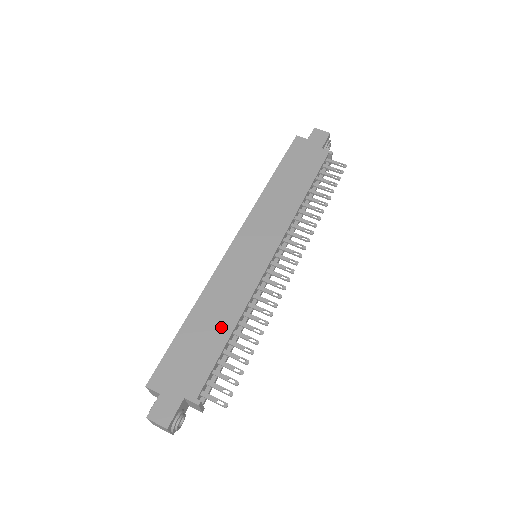
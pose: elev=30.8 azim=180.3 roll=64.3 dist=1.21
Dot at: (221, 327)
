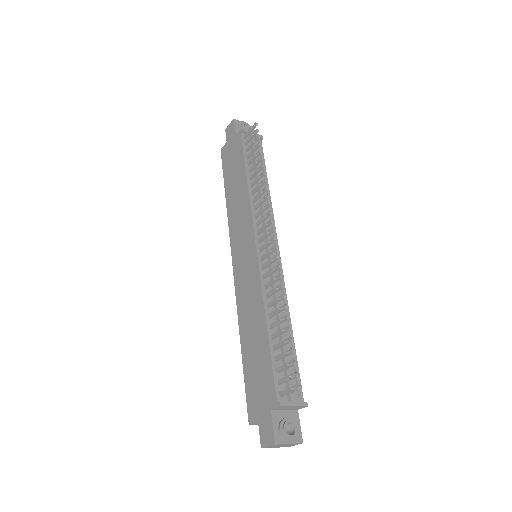
Dot at: (260, 333)
